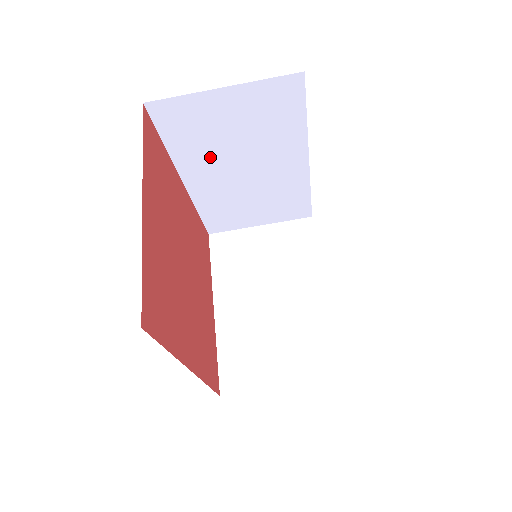
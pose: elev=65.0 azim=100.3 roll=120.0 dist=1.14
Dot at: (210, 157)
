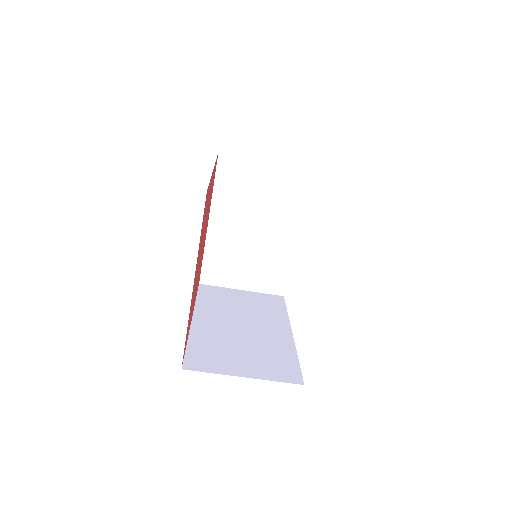
Dot at: occluded
